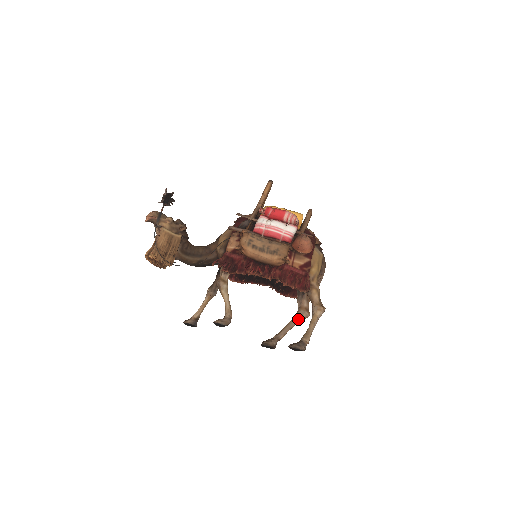
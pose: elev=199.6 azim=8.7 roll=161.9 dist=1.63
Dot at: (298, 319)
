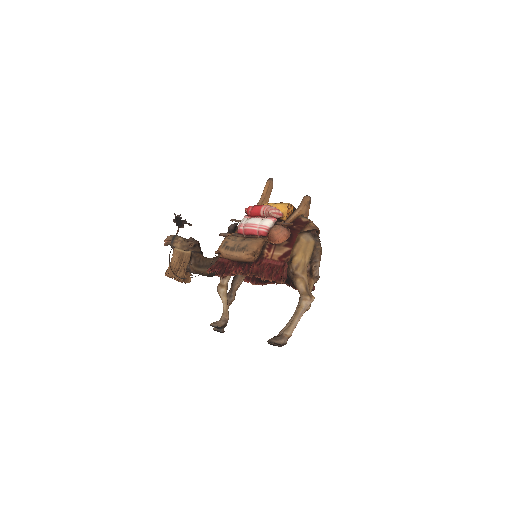
Dot at: occluded
